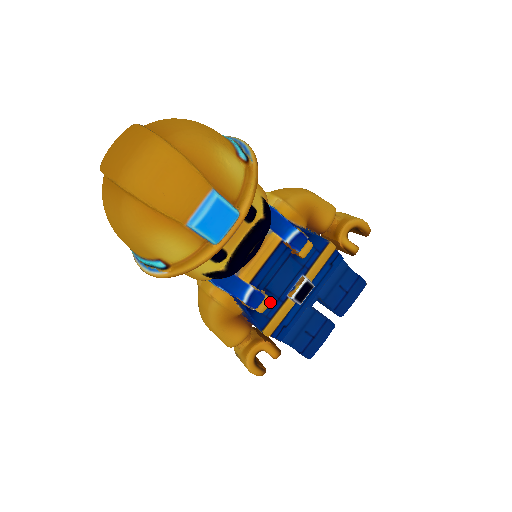
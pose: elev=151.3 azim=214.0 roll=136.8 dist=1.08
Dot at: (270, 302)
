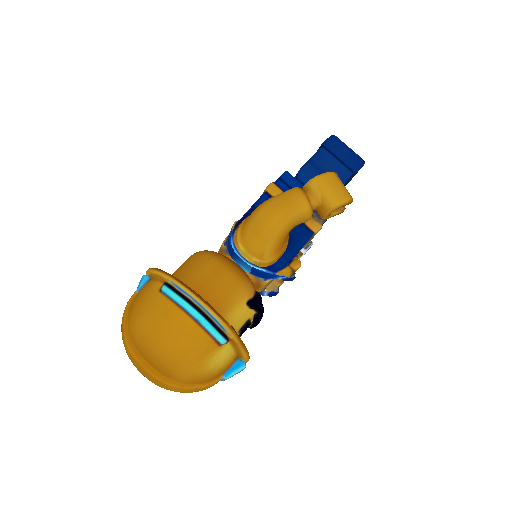
Dot at: (283, 282)
